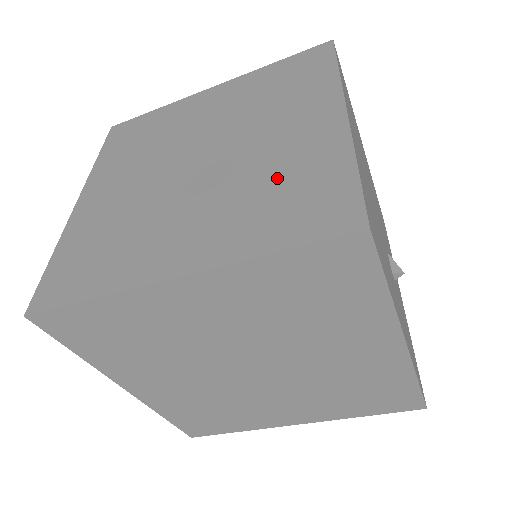
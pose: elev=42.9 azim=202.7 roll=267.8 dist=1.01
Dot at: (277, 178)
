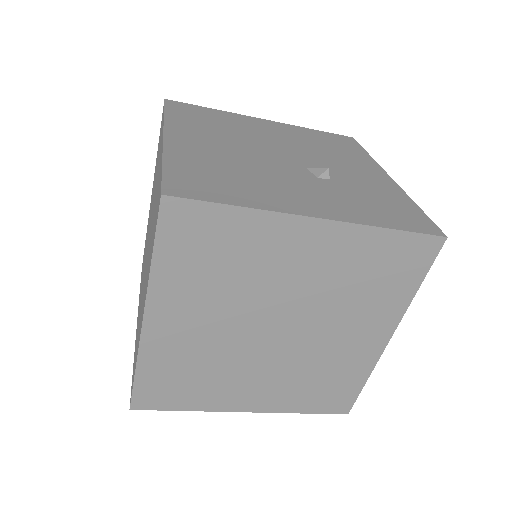
Dot at: (154, 213)
